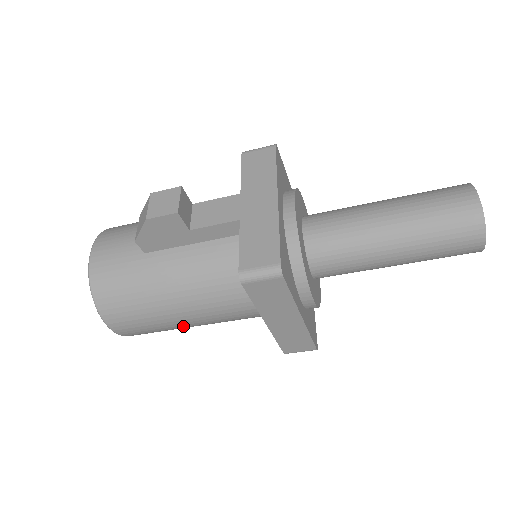
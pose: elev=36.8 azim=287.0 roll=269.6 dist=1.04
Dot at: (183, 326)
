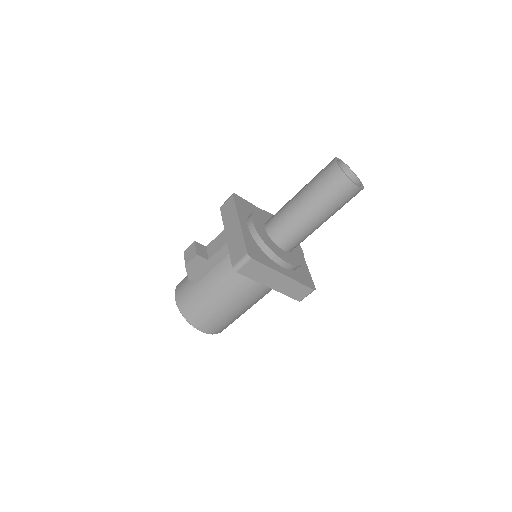
Dot at: (238, 313)
